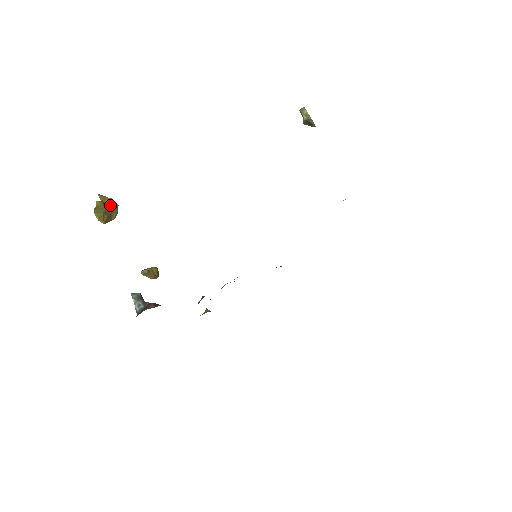
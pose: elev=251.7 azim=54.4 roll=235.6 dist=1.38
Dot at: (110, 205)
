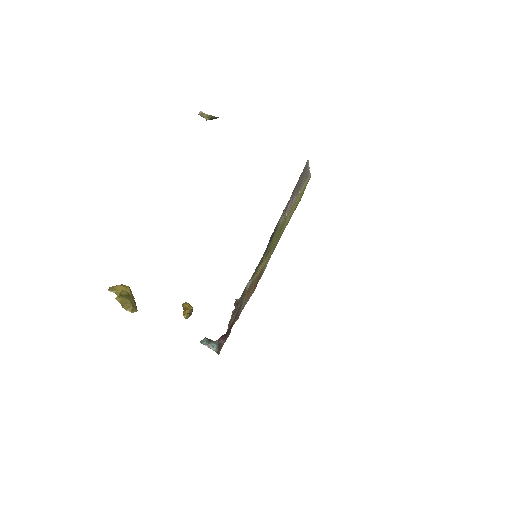
Dot at: (126, 293)
